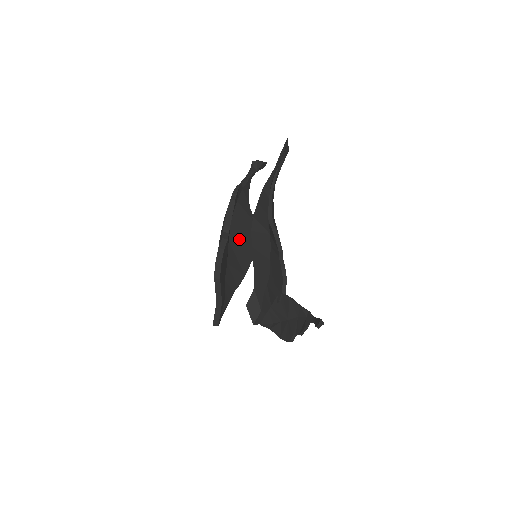
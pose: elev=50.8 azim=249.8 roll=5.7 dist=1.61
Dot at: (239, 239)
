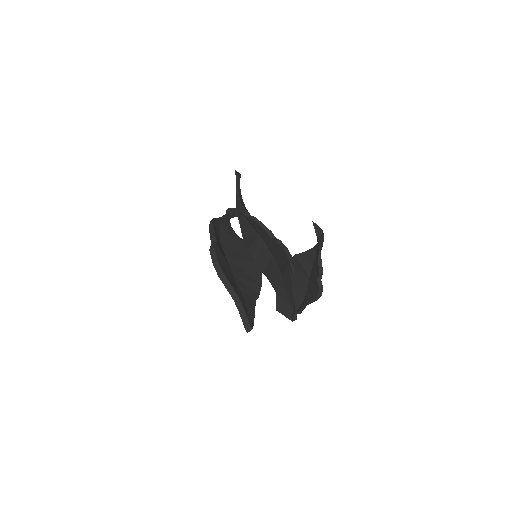
Dot at: (237, 256)
